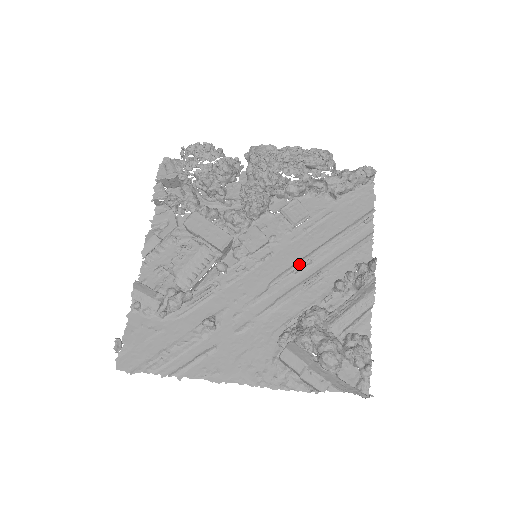
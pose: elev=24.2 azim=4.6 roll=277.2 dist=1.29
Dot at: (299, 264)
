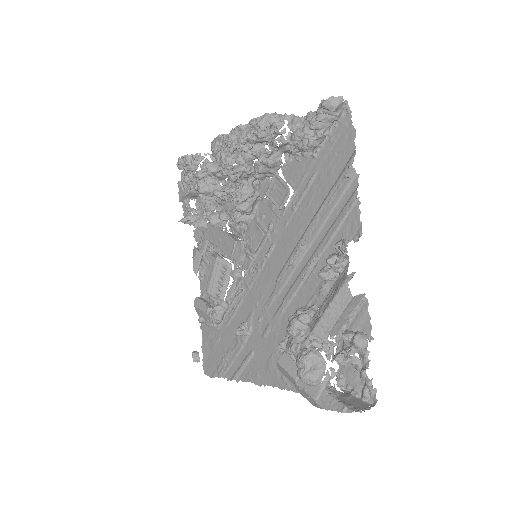
Dot at: (294, 252)
